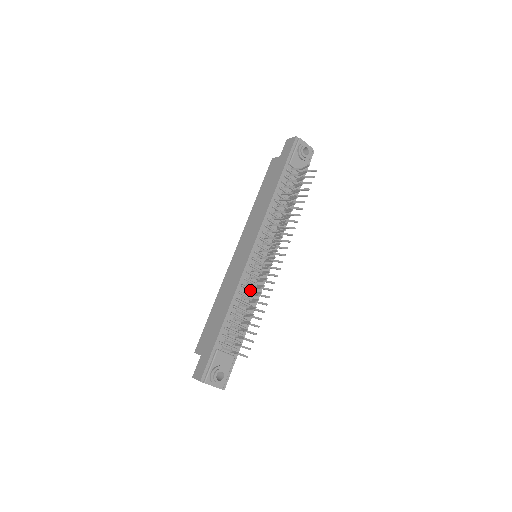
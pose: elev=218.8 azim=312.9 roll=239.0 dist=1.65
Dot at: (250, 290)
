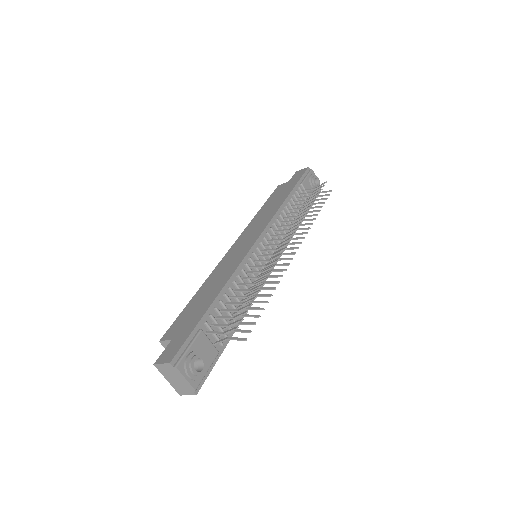
Dot at: (249, 280)
